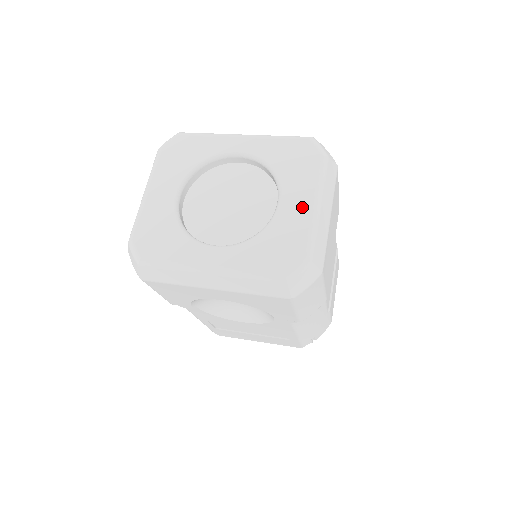
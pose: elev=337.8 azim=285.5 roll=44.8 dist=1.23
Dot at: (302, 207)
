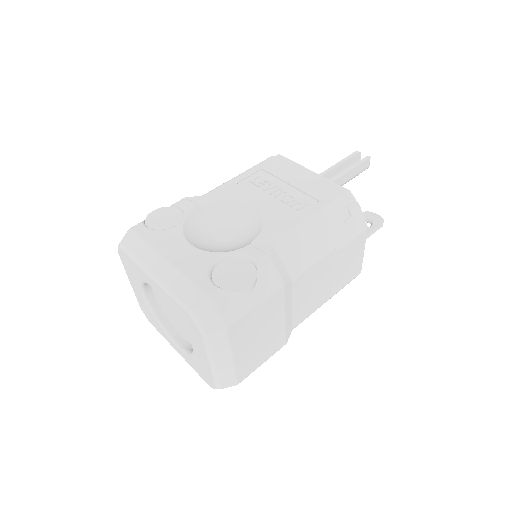
Dot at: (204, 359)
